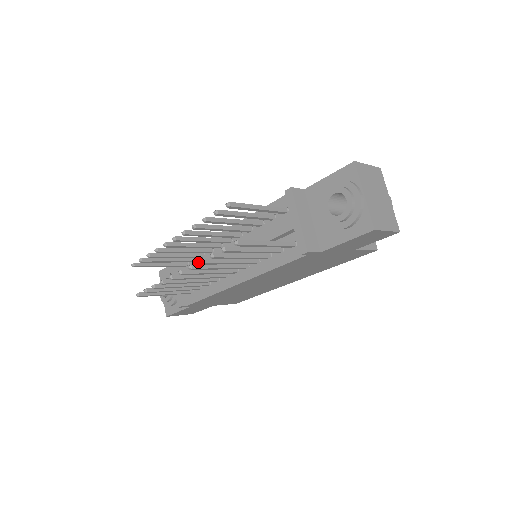
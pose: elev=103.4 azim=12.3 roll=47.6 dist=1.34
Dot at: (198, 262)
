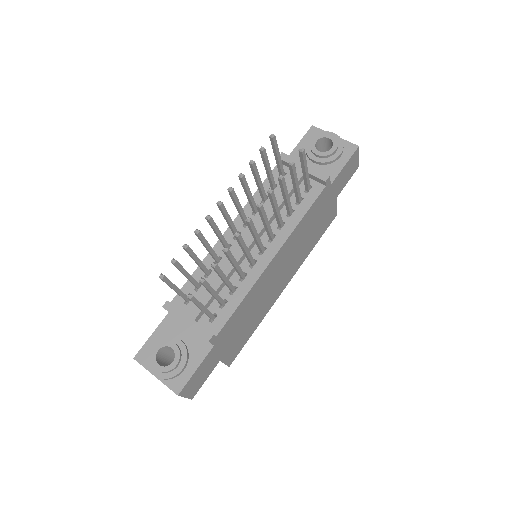
Dot at: (269, 190)
